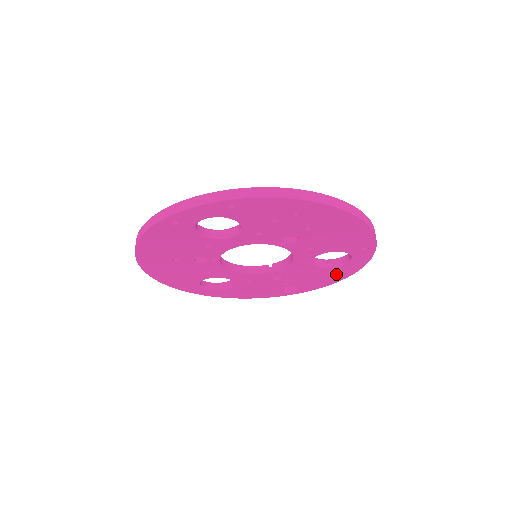
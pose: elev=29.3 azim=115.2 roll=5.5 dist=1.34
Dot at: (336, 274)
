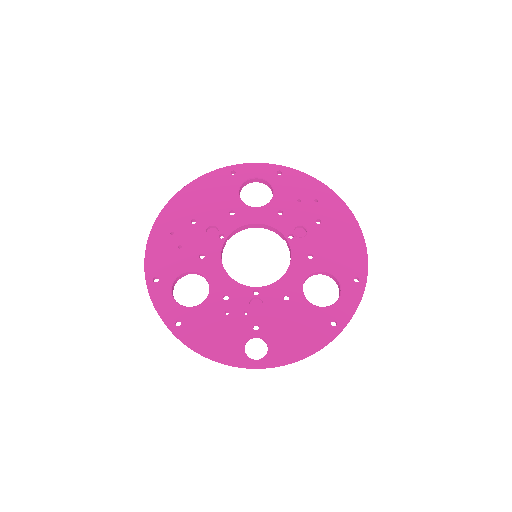
Dot at: (317, 328)
